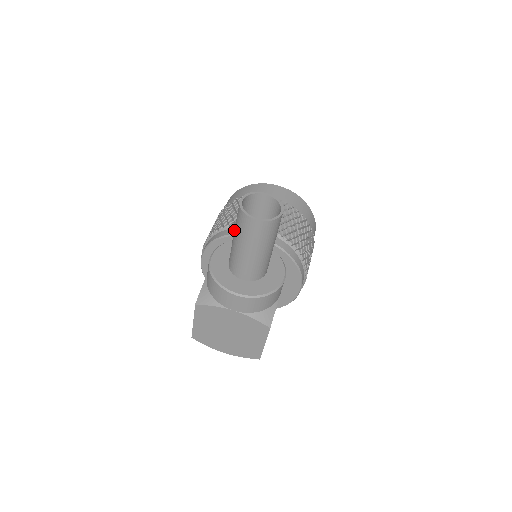
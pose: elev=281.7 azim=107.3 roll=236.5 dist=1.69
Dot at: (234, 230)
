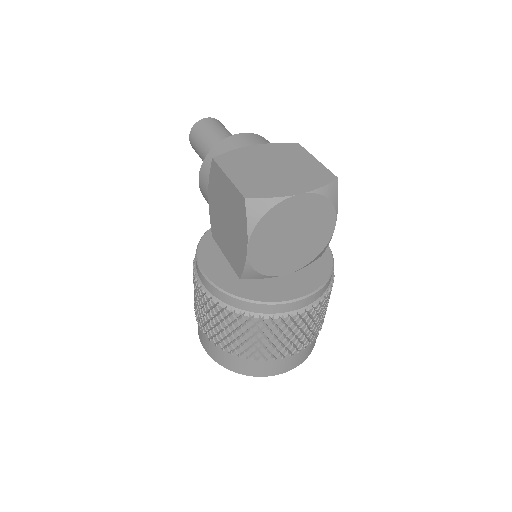
Dot at: (200, 149)
